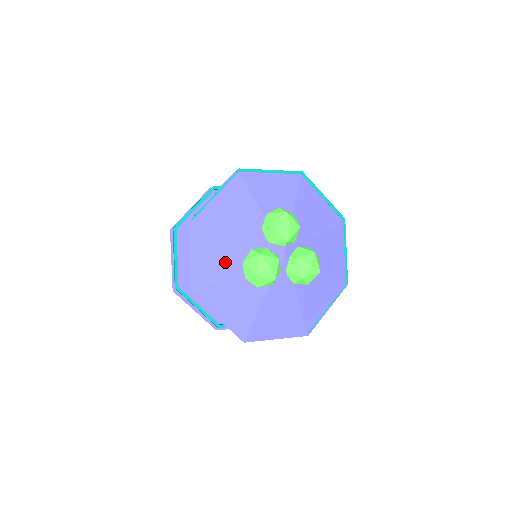
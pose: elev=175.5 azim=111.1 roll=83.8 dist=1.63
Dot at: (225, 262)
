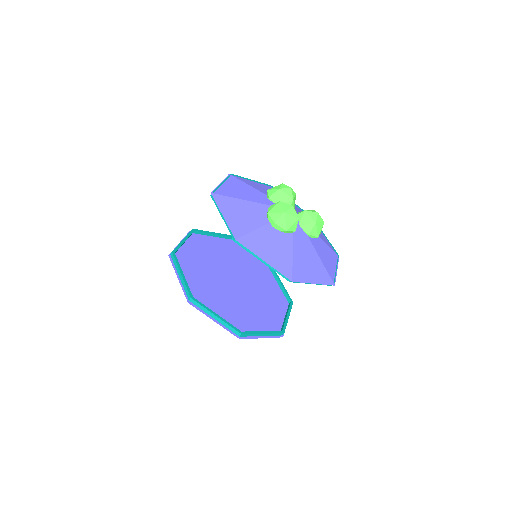
Dot at: (252, 217)
